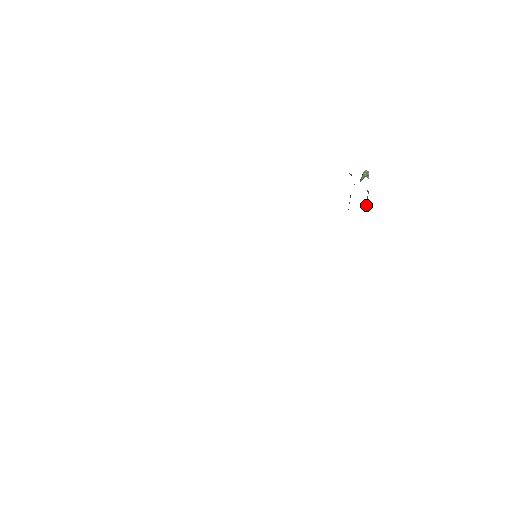
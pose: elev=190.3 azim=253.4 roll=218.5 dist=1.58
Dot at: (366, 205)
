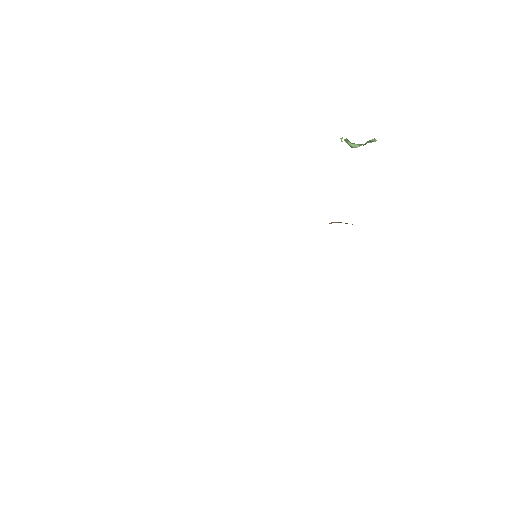
Dot at: occluded
